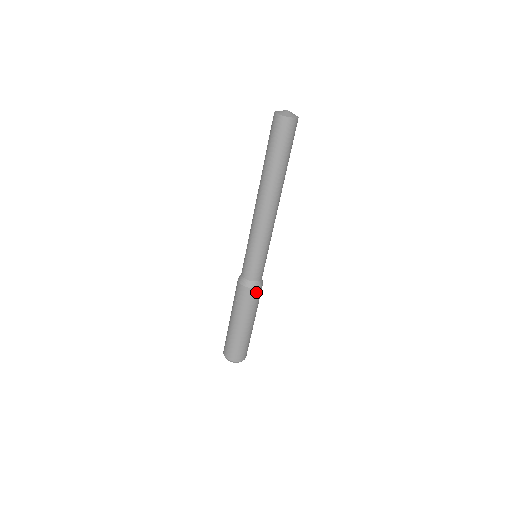
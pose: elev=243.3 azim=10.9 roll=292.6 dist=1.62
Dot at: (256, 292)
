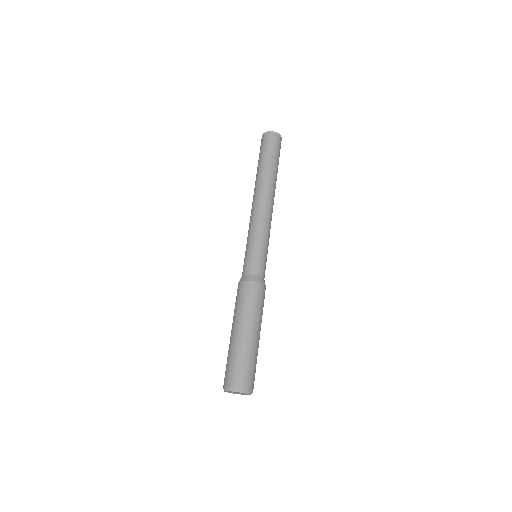
Dot at: occluded
